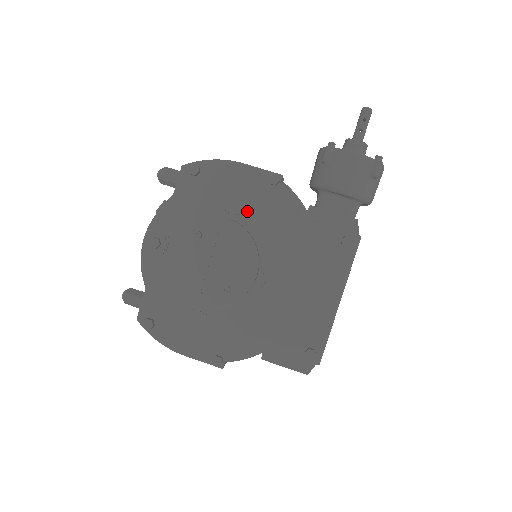
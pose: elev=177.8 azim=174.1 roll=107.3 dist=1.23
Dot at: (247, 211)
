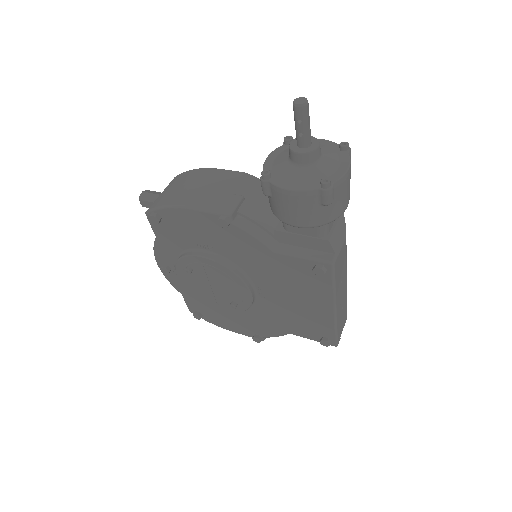
Dot at: (218, 246)
